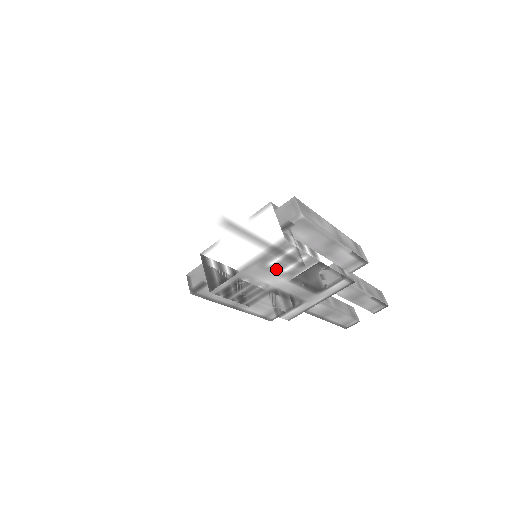
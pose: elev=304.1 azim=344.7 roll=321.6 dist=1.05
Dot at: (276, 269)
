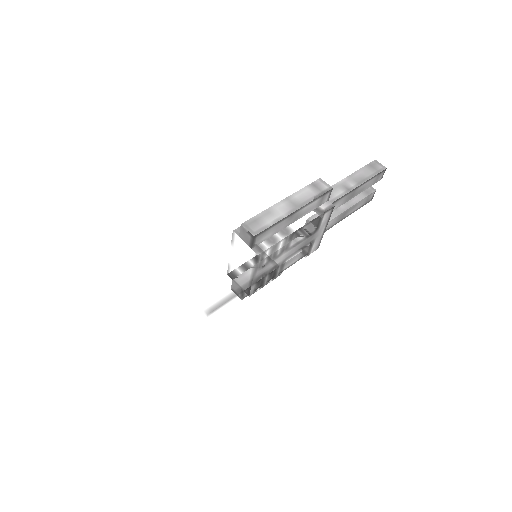
Dot at: (264, 283)
